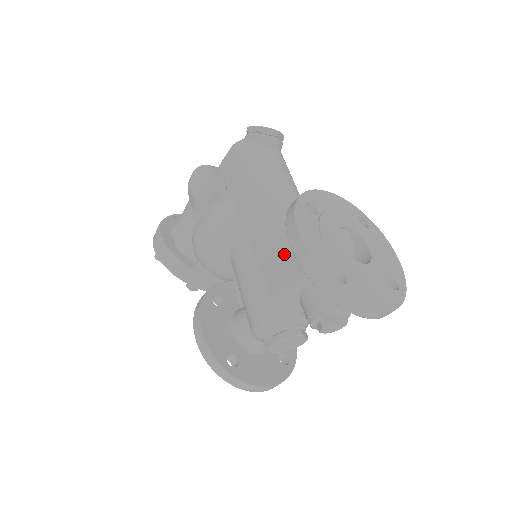
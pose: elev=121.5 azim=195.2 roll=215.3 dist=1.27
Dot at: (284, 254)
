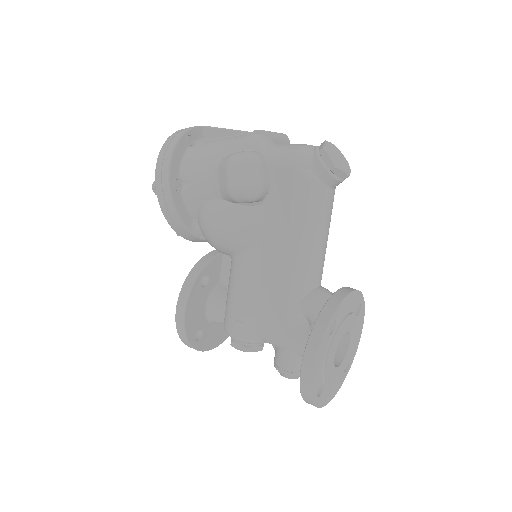
Dot at: (286, 313)
